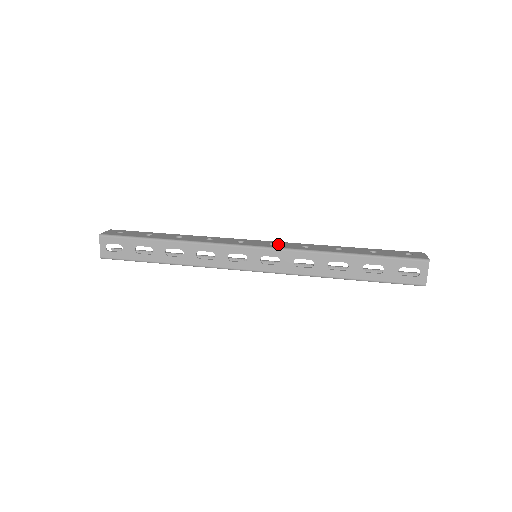
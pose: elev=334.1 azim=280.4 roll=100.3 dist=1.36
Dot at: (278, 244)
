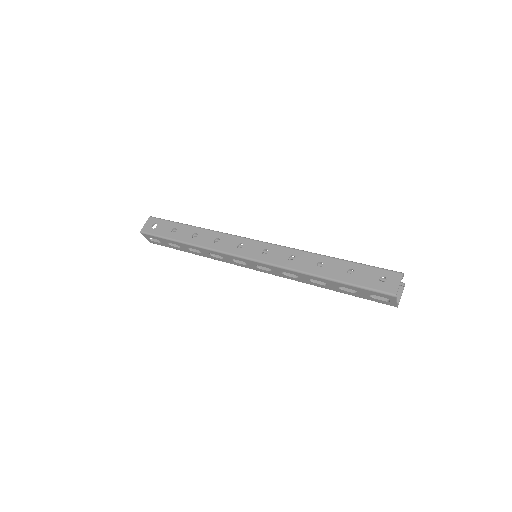
Dot at: (269, 253)
